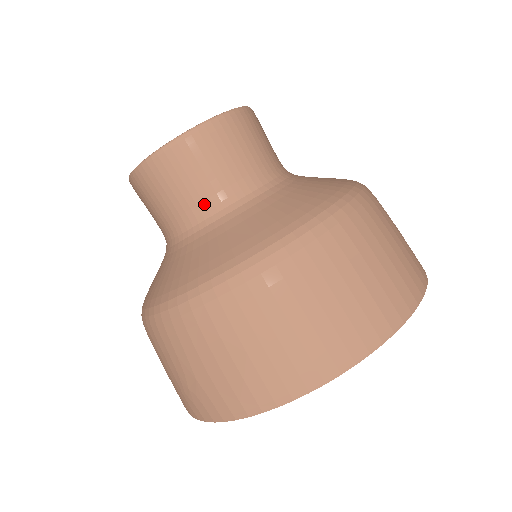
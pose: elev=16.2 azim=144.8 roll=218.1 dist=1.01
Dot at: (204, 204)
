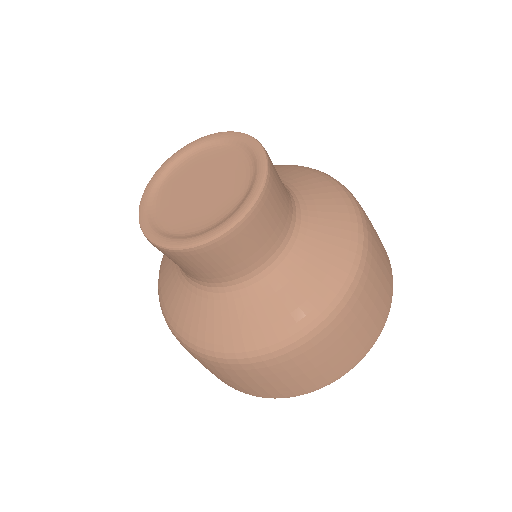
Dot at: (236, 275)
